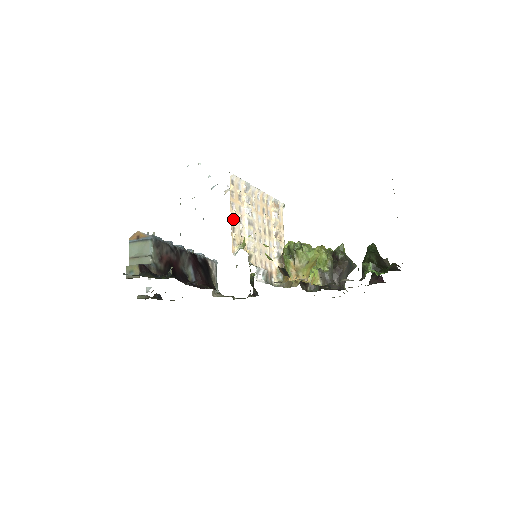
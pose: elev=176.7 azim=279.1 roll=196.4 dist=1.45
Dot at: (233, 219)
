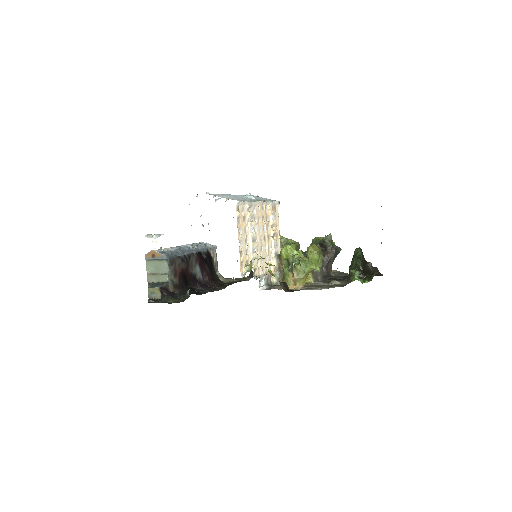
Dot at: (240, 243)
